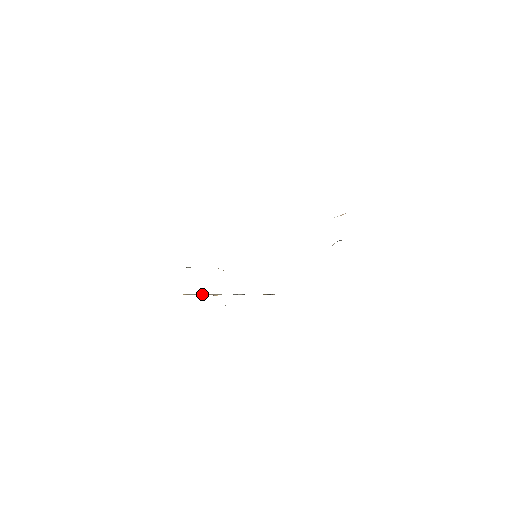
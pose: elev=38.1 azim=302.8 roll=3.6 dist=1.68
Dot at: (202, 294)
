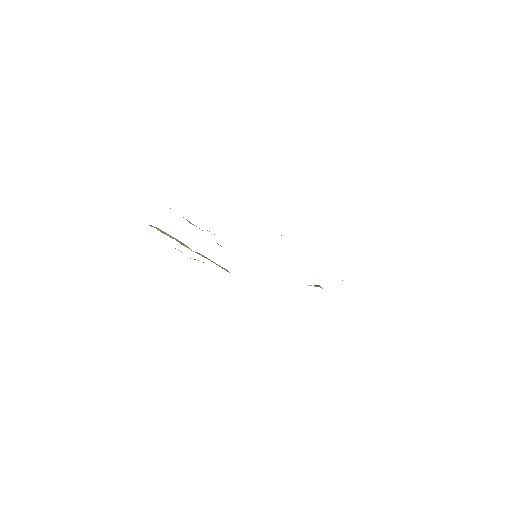
Dot at: (173, 238)
